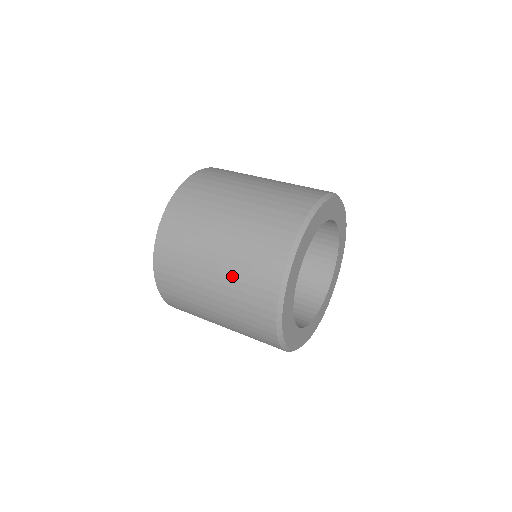
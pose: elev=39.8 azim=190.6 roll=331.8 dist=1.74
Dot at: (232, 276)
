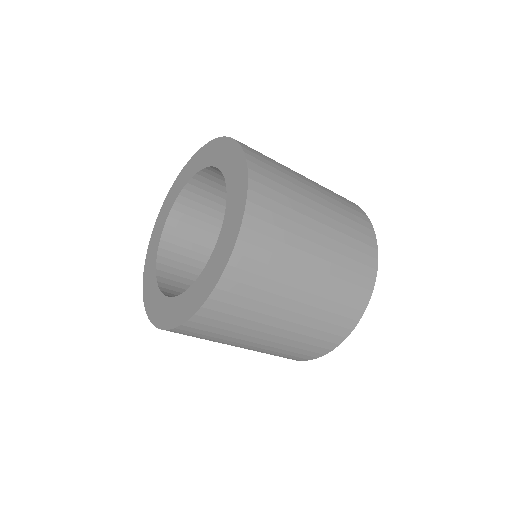
Dot at: (301, 332)
